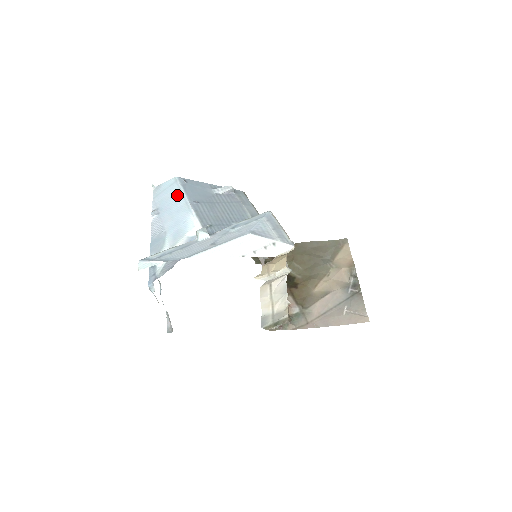
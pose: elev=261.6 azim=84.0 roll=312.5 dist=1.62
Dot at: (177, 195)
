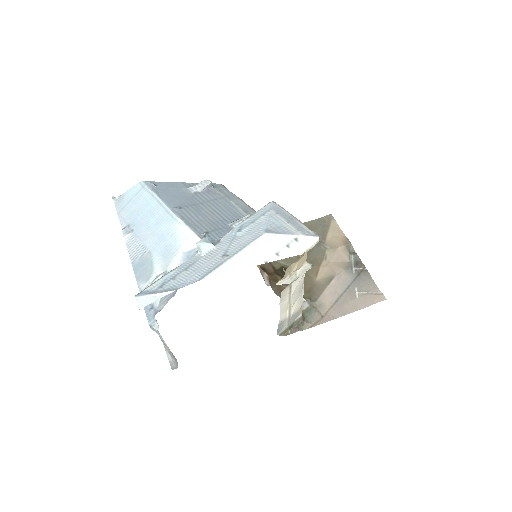
Dot at: (150, 203)
